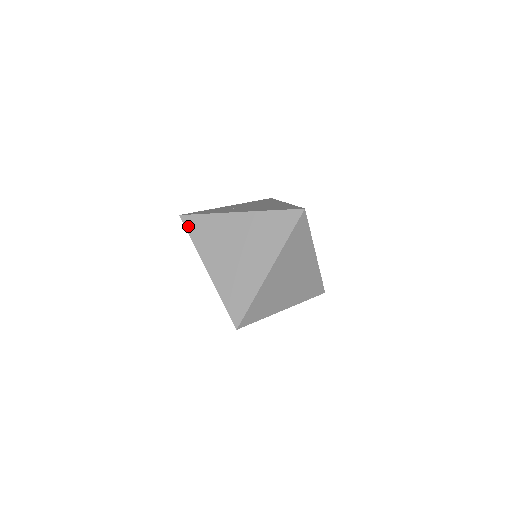
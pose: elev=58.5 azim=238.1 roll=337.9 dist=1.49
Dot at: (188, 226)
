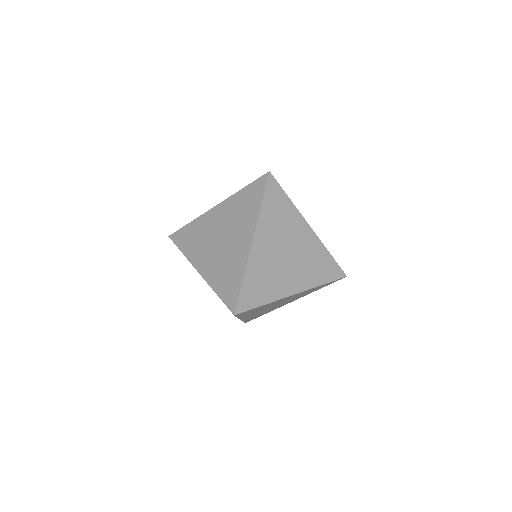
Dot at: (181, 229)
